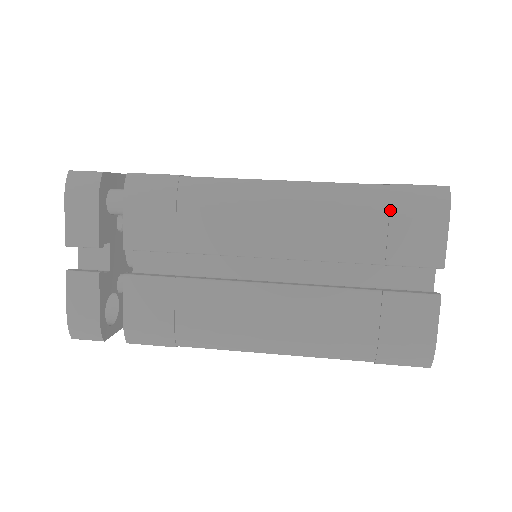
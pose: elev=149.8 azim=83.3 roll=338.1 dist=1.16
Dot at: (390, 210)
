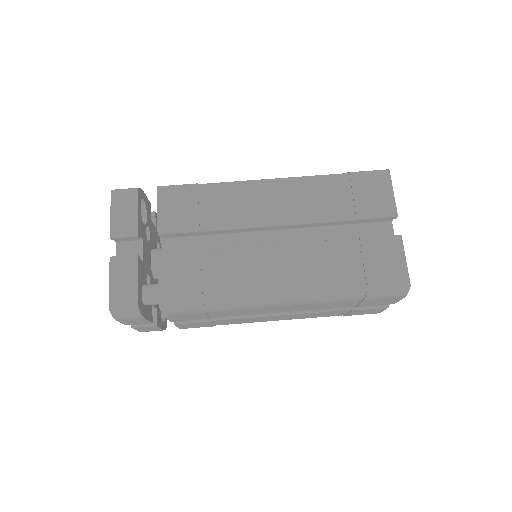
Dot at: (364, 300)
